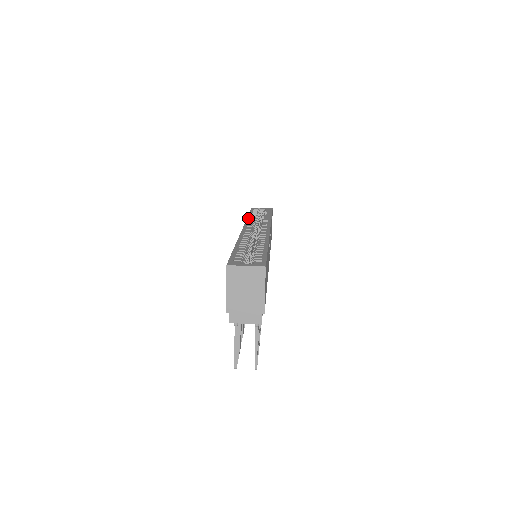
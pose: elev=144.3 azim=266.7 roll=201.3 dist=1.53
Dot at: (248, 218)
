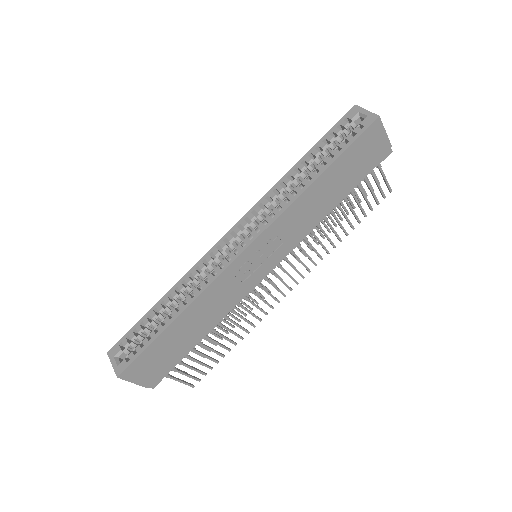
Dot at: (280, 180)
